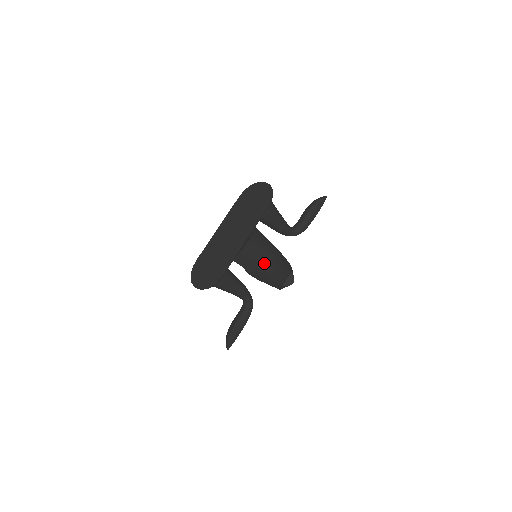
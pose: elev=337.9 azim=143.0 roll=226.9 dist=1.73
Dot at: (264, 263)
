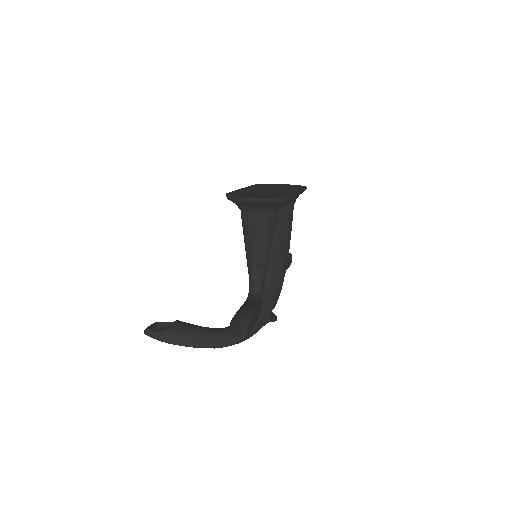
Dot at: (288, 249)
